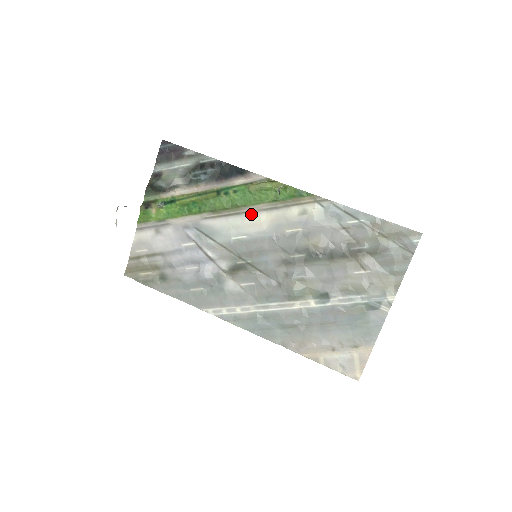
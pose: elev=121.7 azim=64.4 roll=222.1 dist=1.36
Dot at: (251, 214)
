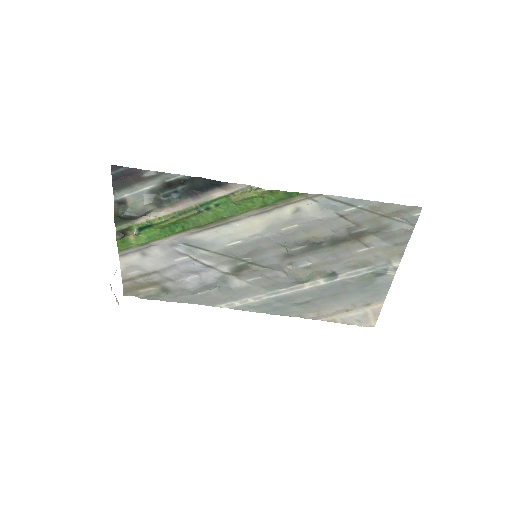
Dot at: (240, 221)
